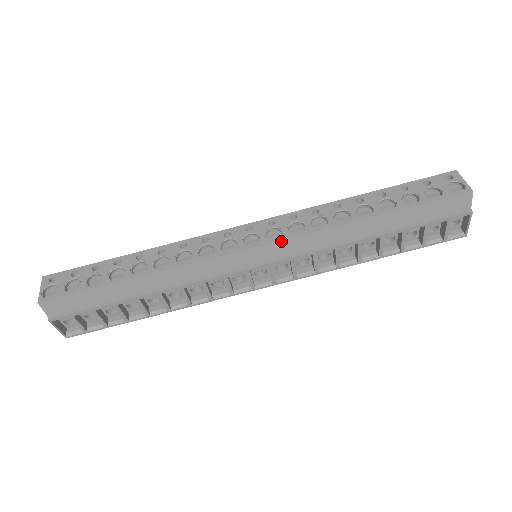
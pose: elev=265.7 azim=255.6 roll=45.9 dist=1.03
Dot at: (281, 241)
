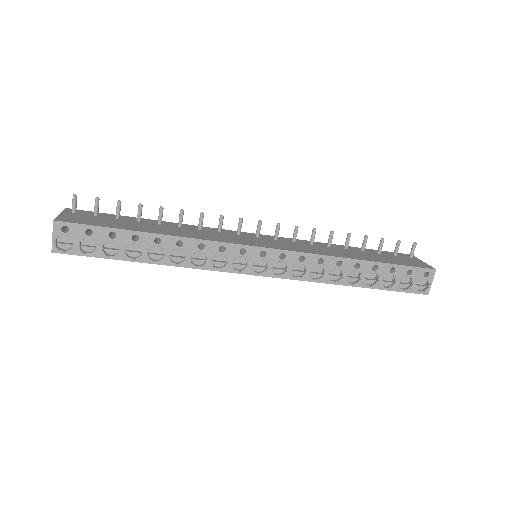
Dot at: (281, 278)
